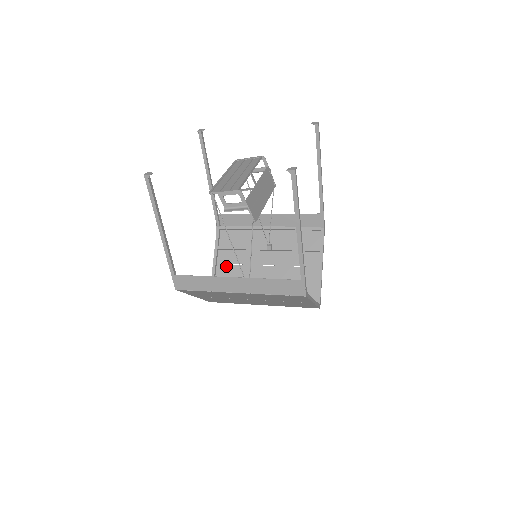
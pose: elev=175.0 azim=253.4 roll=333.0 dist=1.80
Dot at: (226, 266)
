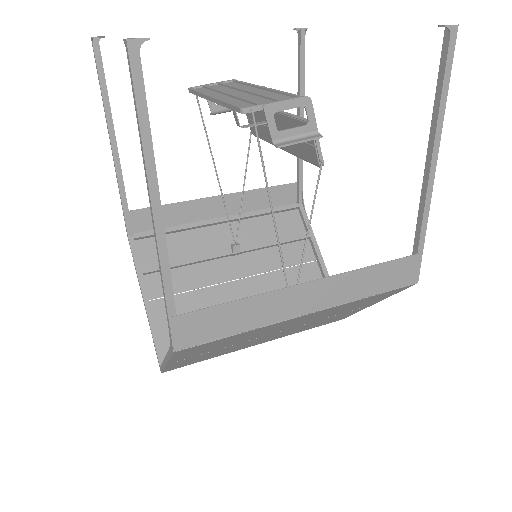
Dot at: occluded
